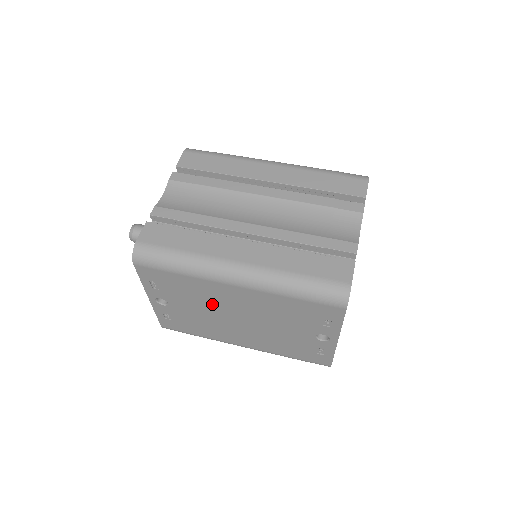
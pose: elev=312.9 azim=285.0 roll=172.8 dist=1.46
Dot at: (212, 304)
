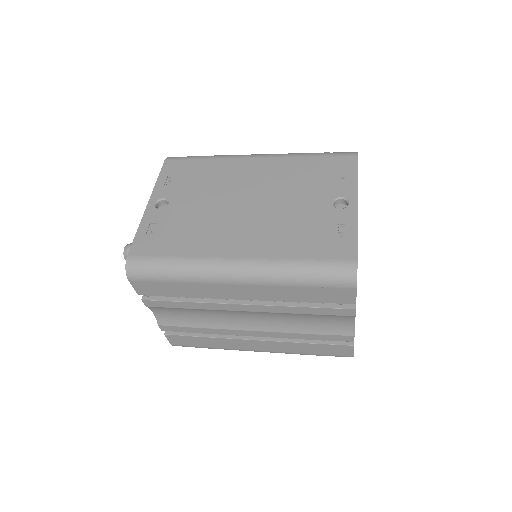
Dot at: (223, 189)
